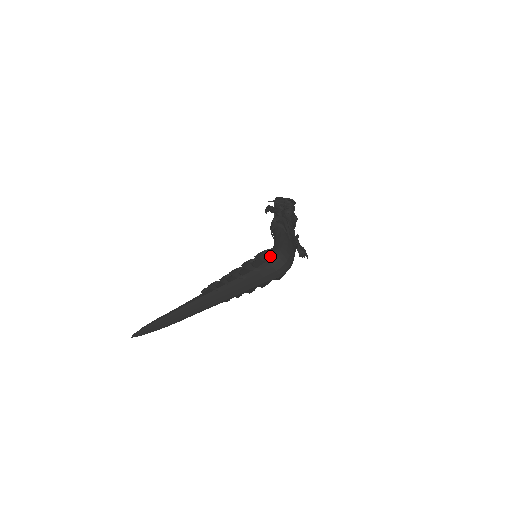
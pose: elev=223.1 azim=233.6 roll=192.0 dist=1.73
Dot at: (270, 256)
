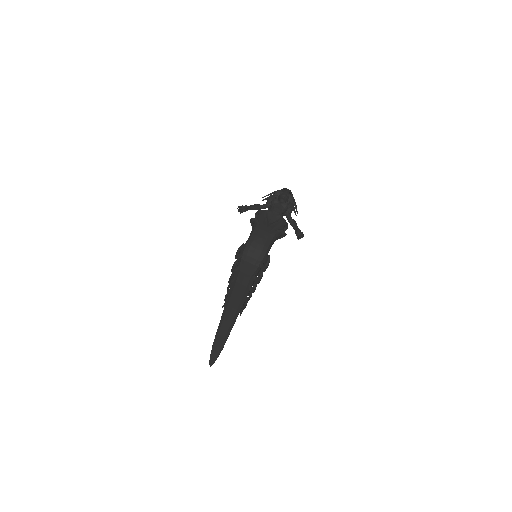
Dot at: (241, 252)
